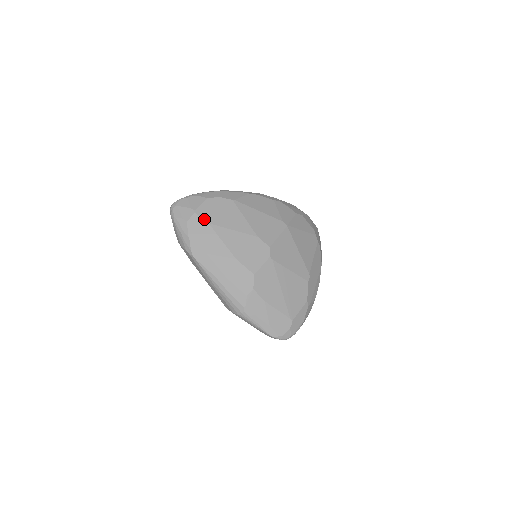
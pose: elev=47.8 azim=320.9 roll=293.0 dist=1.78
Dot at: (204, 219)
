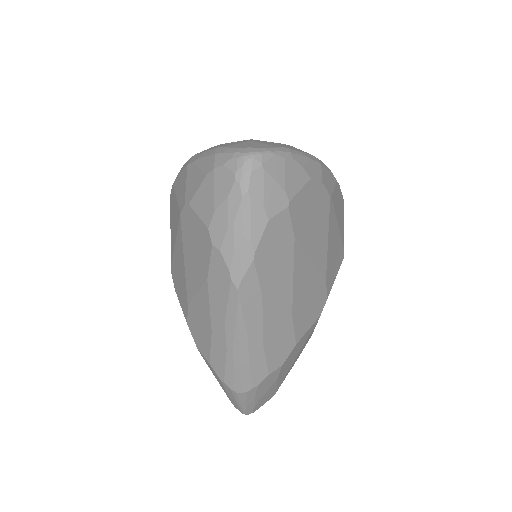
Dot at: (293, 227)
